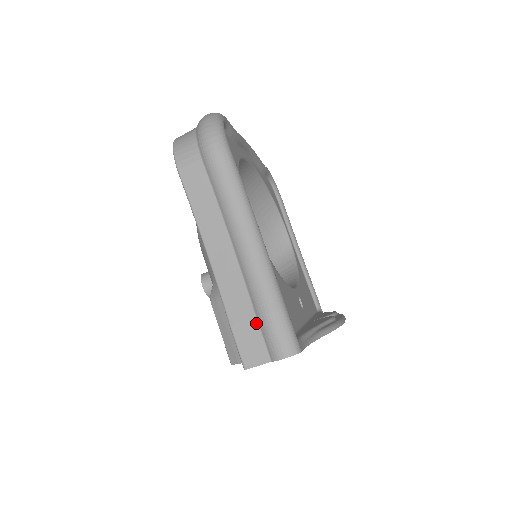
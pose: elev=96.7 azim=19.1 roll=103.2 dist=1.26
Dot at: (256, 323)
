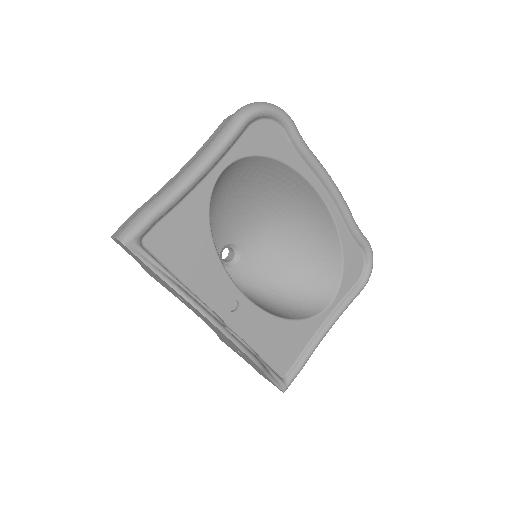
Dot at: occluded
